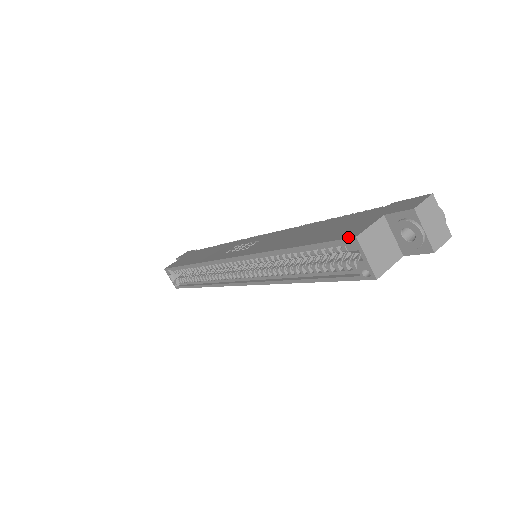
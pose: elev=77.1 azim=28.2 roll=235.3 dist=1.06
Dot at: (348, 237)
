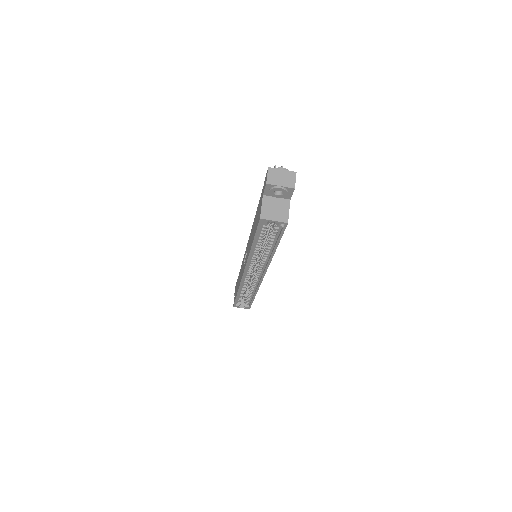
Dot at: (259, 221)
